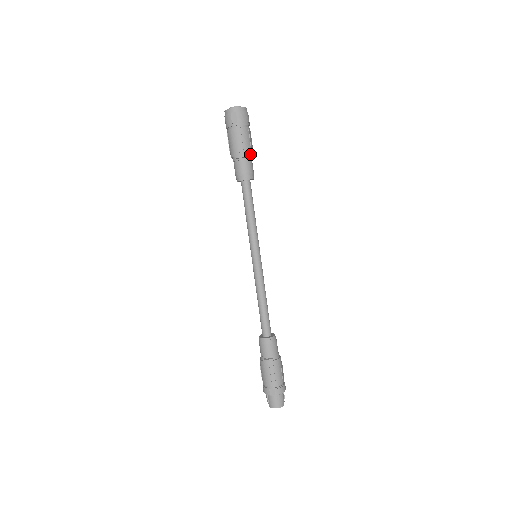
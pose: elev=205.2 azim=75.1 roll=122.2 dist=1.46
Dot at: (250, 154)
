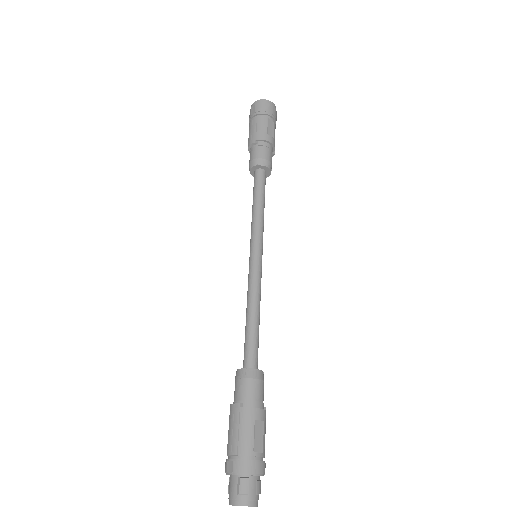
Dot at: (264, 140)
